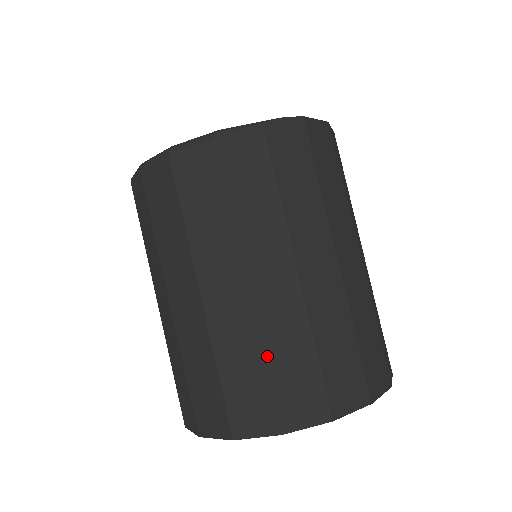
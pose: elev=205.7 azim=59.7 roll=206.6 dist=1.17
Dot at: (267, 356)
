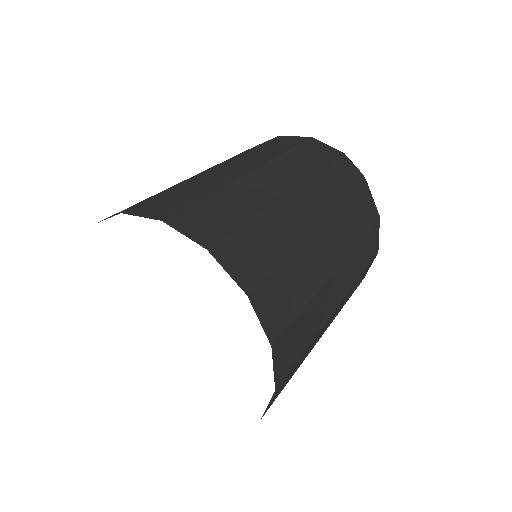
Dot at: occluded
